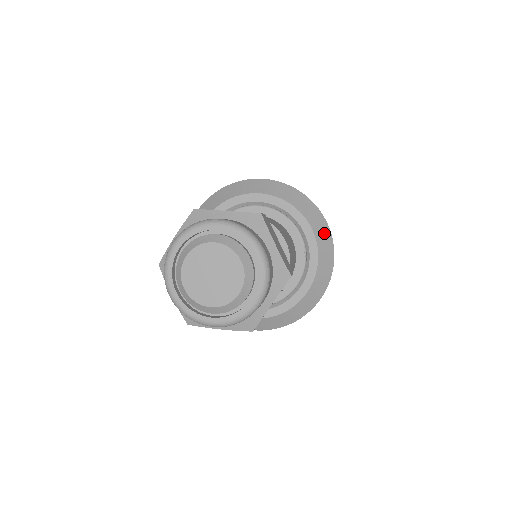
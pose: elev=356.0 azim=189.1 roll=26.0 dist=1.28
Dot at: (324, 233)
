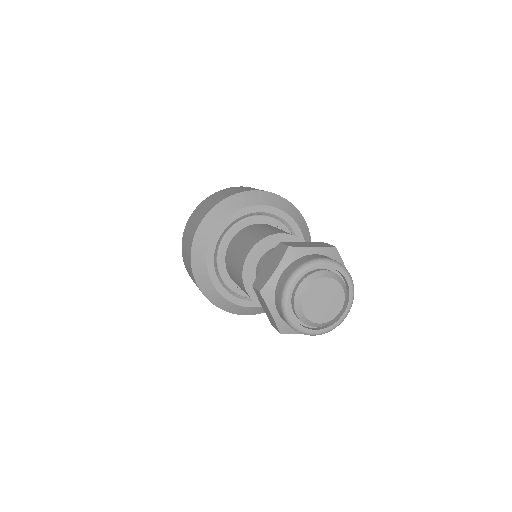
Dot at: (307, 234)
